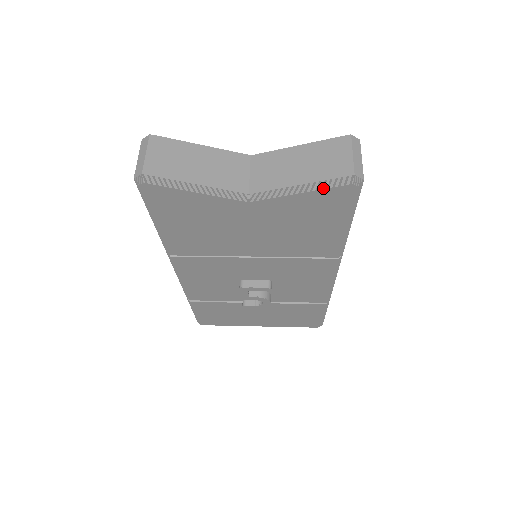
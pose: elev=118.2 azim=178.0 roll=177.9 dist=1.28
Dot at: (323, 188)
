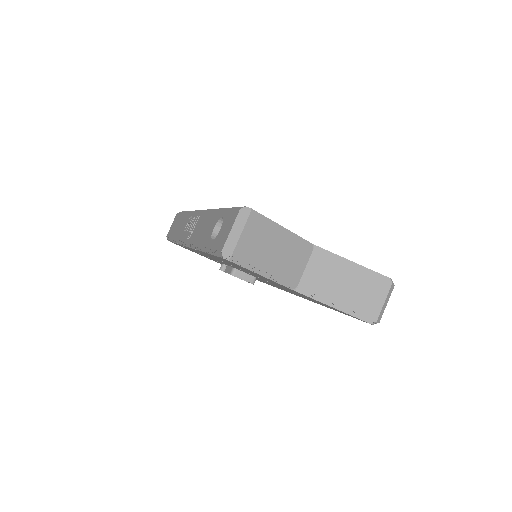
Dot at: (351, 315)
